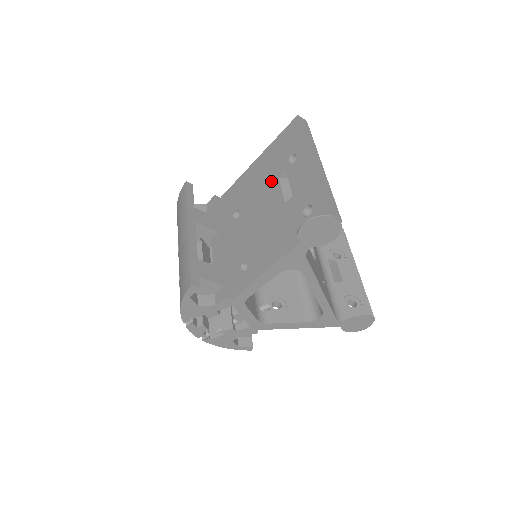
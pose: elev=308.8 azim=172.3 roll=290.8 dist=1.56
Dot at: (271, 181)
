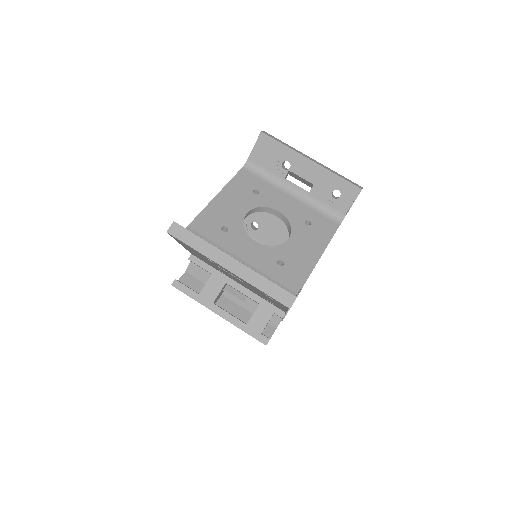
Dot at: occluded
